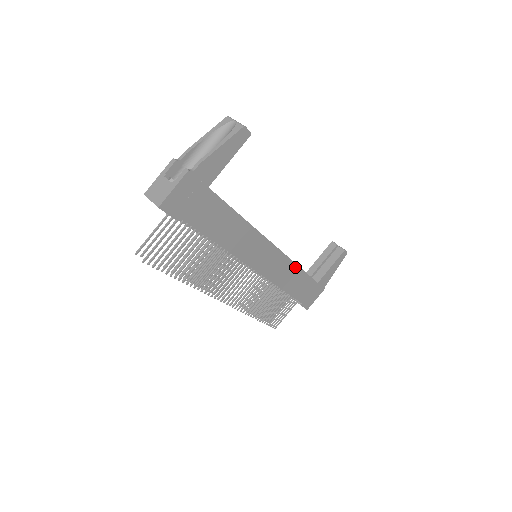
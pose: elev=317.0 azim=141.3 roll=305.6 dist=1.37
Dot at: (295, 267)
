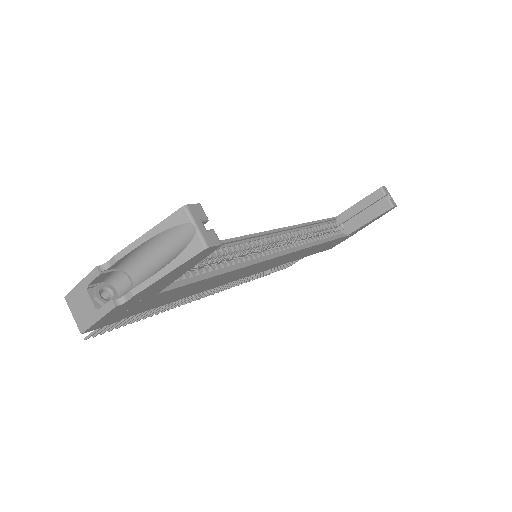
Dot at: (313, 246)
